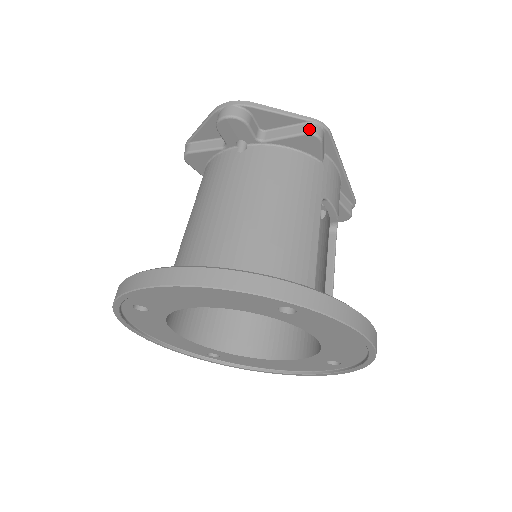
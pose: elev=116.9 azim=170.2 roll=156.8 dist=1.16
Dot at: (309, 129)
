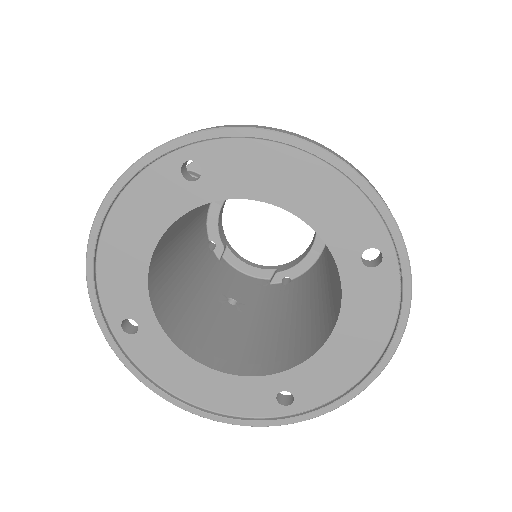
Dot at: occluded
